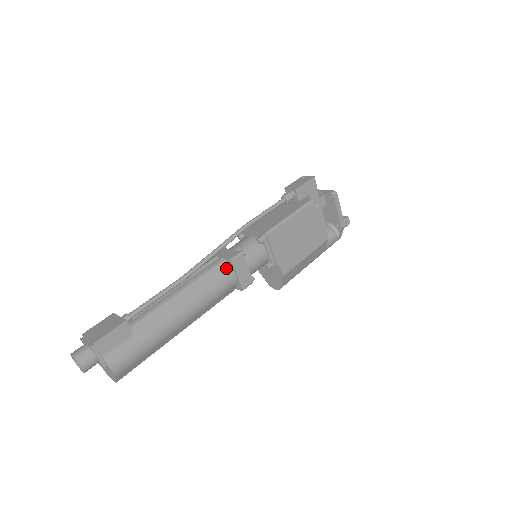
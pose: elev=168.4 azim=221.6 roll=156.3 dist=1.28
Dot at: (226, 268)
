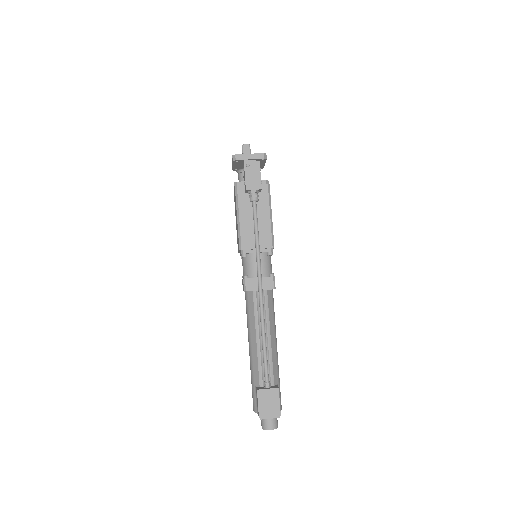
Dot at: (270, 294)
